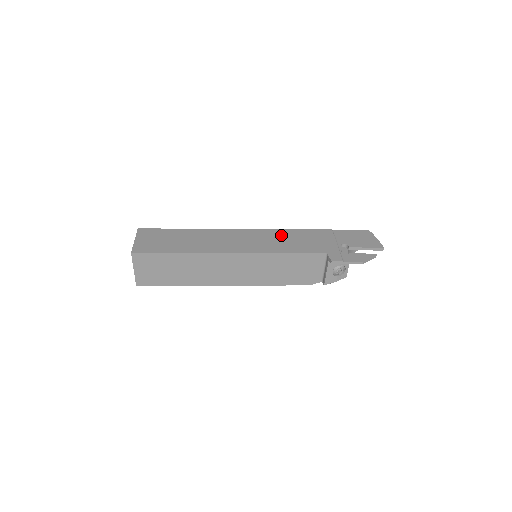
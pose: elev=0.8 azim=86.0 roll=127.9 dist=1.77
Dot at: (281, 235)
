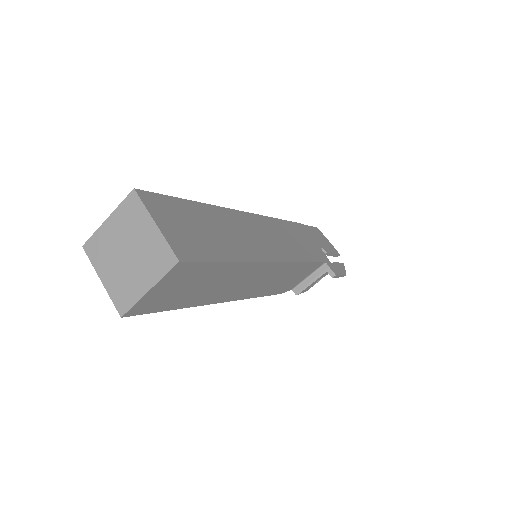
Dot at: (283, 229)
